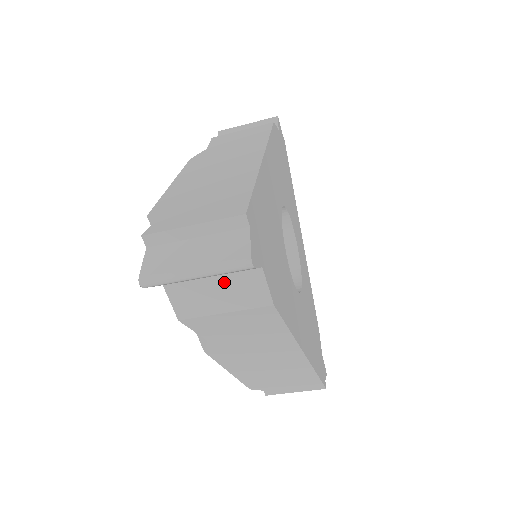
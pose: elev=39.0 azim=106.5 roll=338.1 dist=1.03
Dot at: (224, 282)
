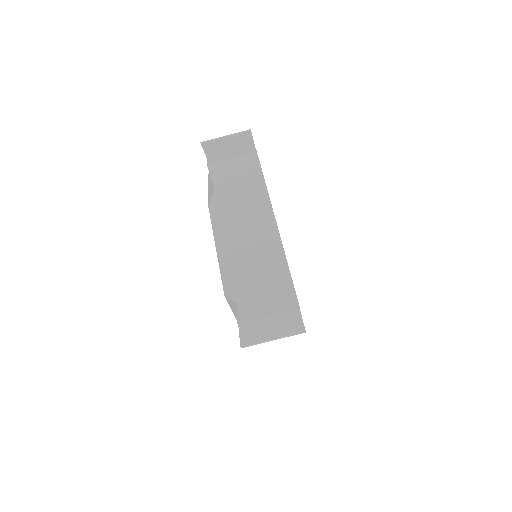
Dot at: (236, 152)
